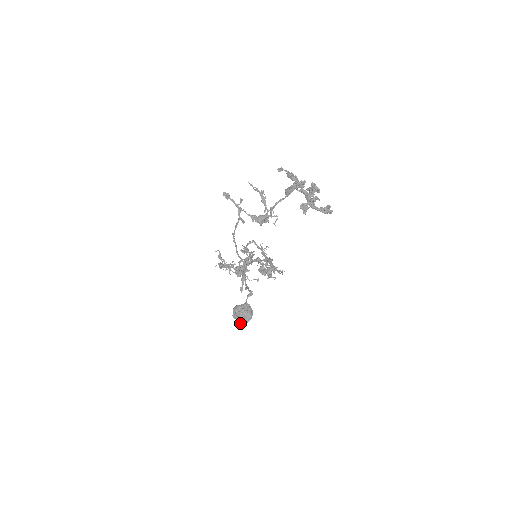
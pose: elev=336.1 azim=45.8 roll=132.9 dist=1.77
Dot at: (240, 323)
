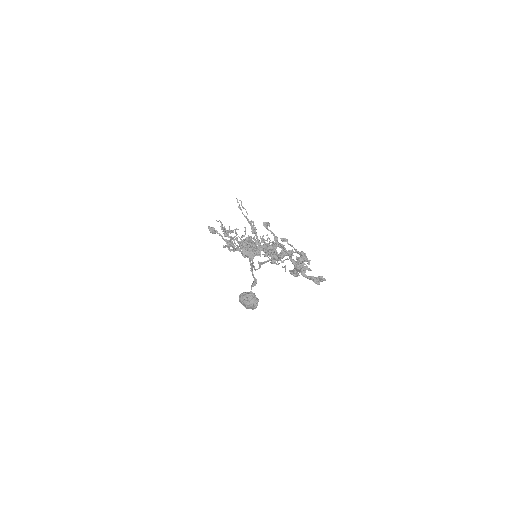
Dot at: (247, 308)
